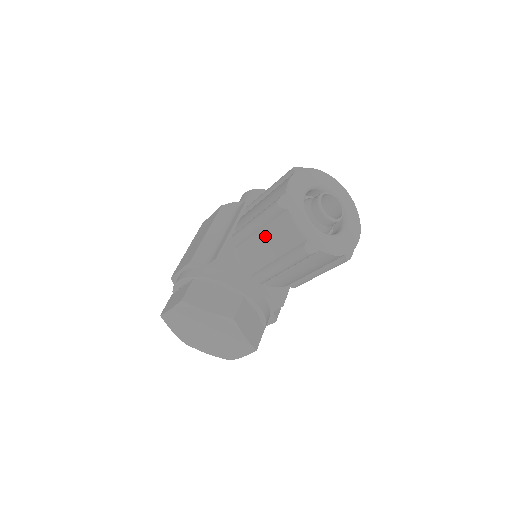
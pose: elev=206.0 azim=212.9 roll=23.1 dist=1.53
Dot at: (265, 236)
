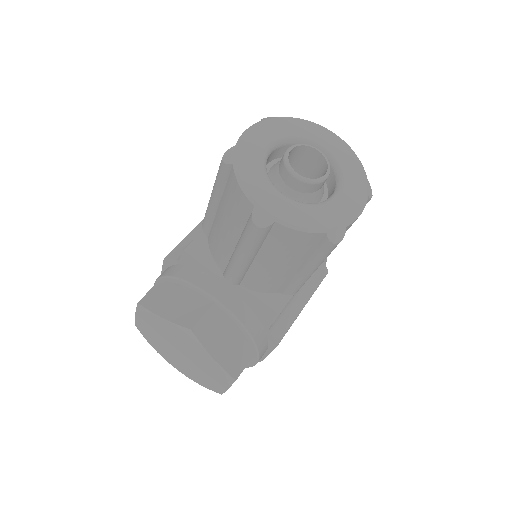
Dot at: (221, 212)
